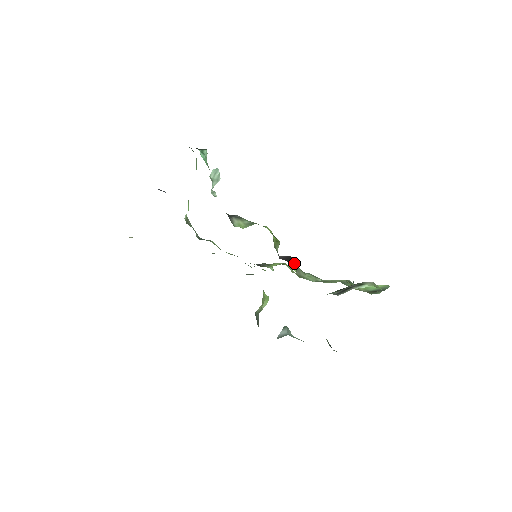
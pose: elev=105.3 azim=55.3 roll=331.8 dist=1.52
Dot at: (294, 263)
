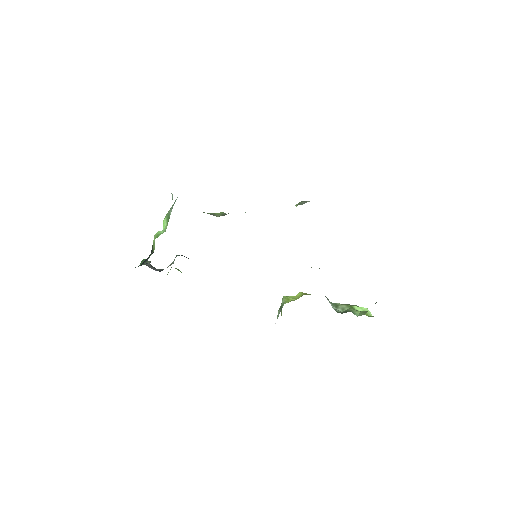
Dot at: occluded
